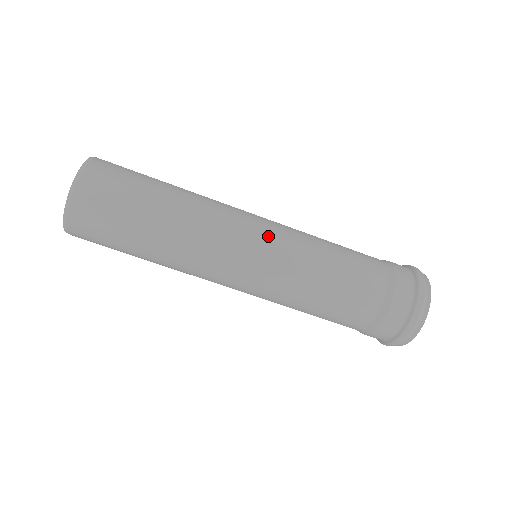
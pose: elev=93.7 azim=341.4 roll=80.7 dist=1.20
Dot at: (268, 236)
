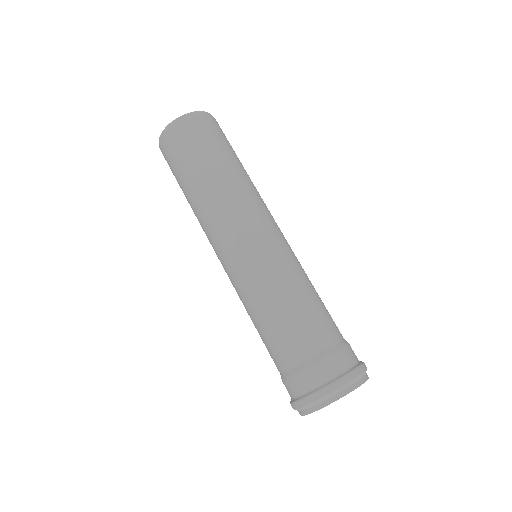
Dot at: (268, 240)
